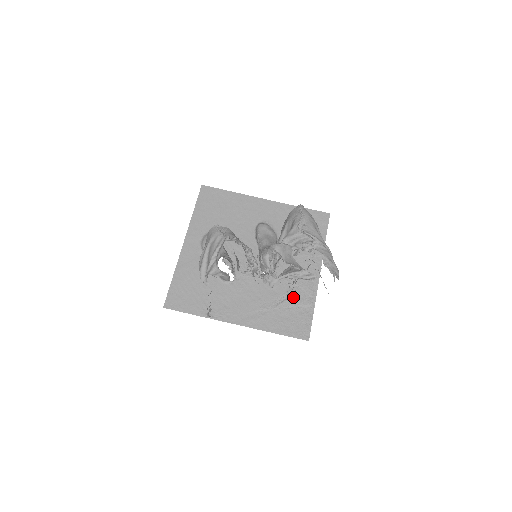
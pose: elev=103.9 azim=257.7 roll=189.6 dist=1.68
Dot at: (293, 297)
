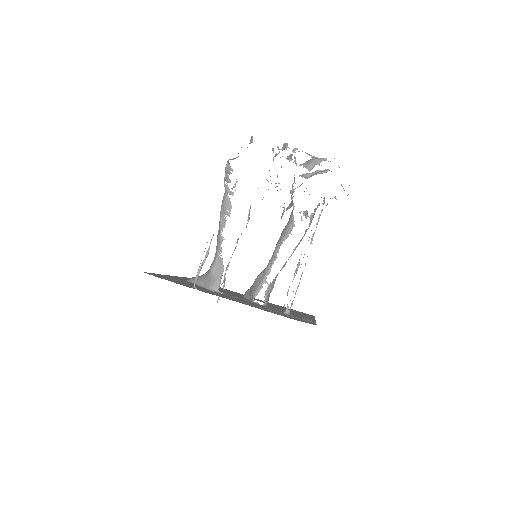
Dot at: occluded
